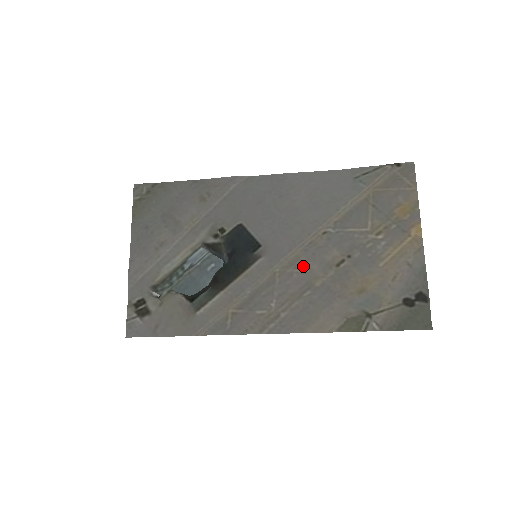
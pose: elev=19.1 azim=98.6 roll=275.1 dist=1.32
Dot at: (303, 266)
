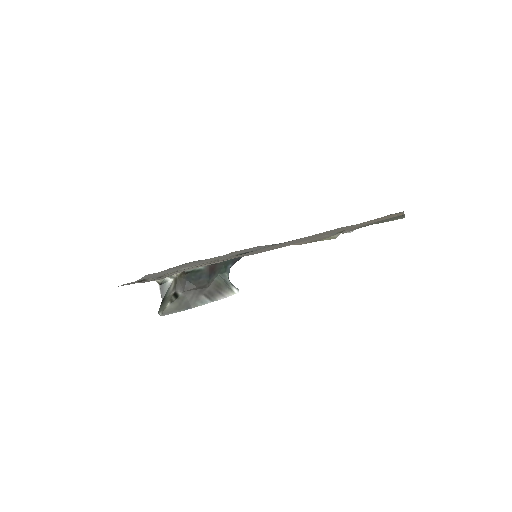
Dot at: (292, 241)
